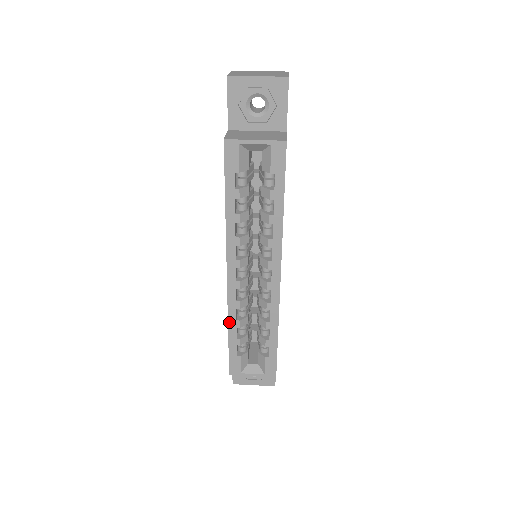
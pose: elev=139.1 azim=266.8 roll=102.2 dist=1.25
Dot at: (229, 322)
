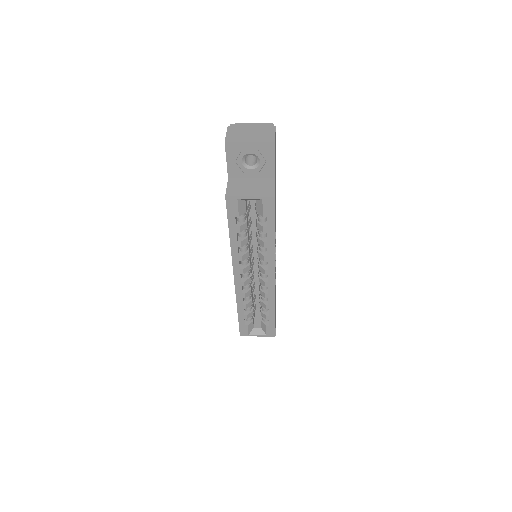
Dot at: (238, 306)
